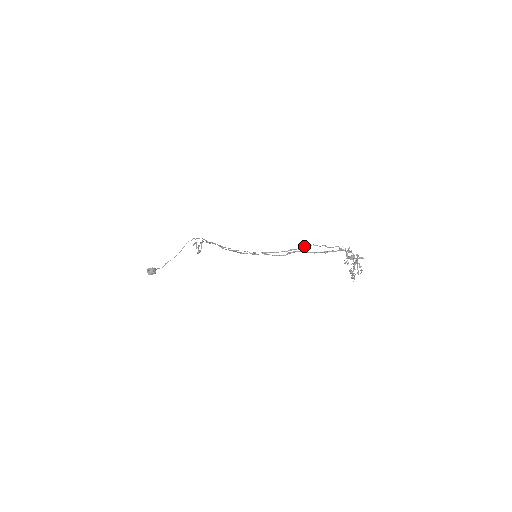
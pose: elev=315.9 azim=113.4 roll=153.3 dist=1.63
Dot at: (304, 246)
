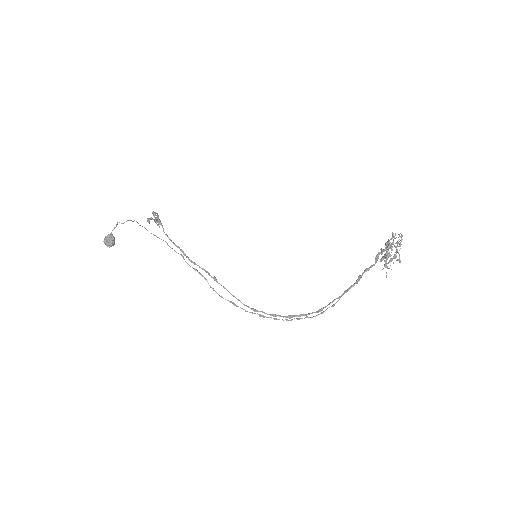
Dot at: occluded
